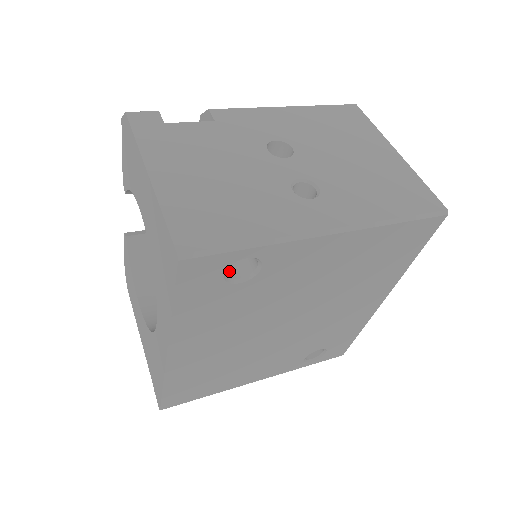
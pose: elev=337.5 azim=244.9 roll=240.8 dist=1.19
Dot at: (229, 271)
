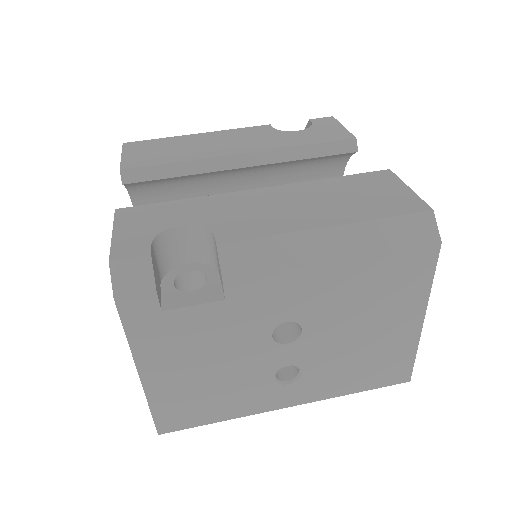
Dot at: occluded
